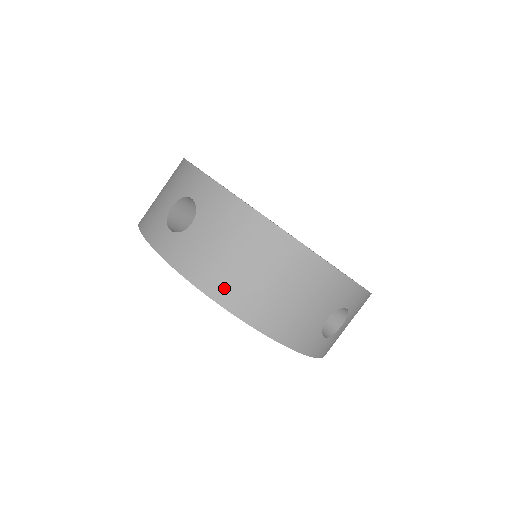
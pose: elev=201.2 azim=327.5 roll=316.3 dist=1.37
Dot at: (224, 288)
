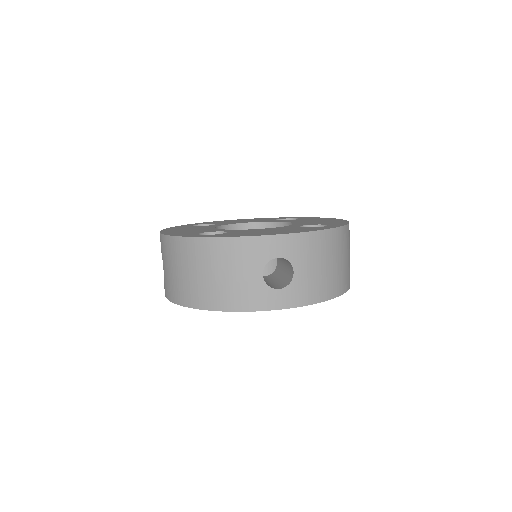
Dot at: (184, 295)
